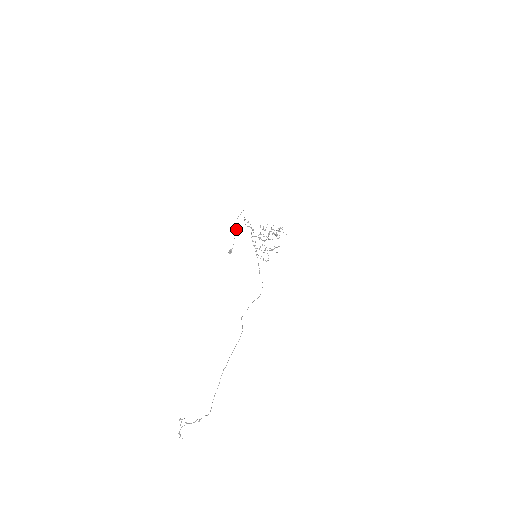
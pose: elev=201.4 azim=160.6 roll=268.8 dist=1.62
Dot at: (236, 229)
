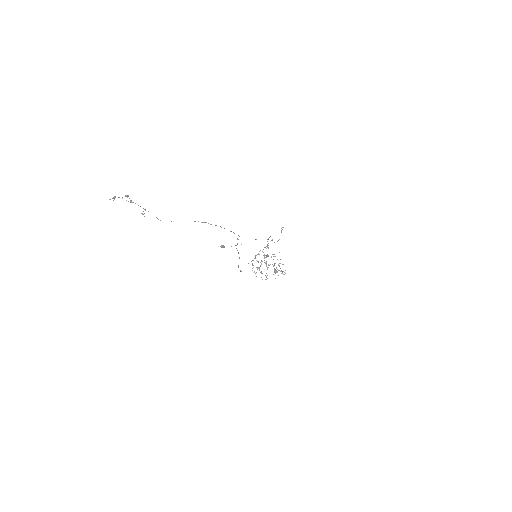
Dot at: occluded
